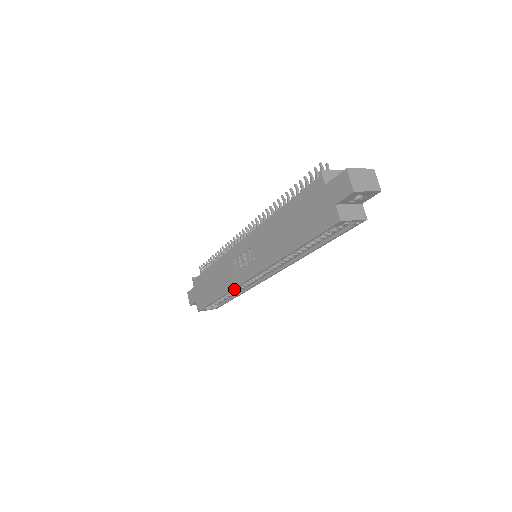
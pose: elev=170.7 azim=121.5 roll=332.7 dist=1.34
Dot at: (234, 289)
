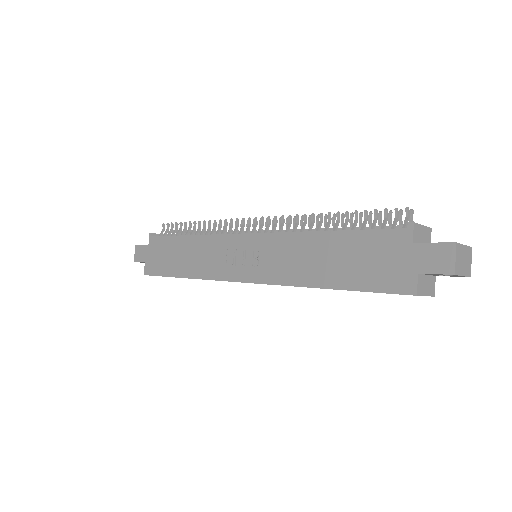
Dot at: occluded
